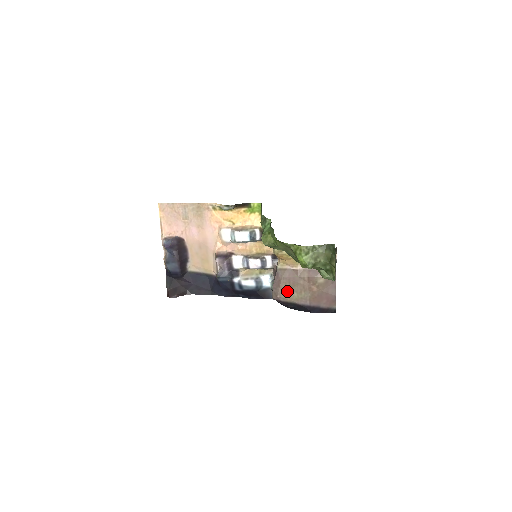
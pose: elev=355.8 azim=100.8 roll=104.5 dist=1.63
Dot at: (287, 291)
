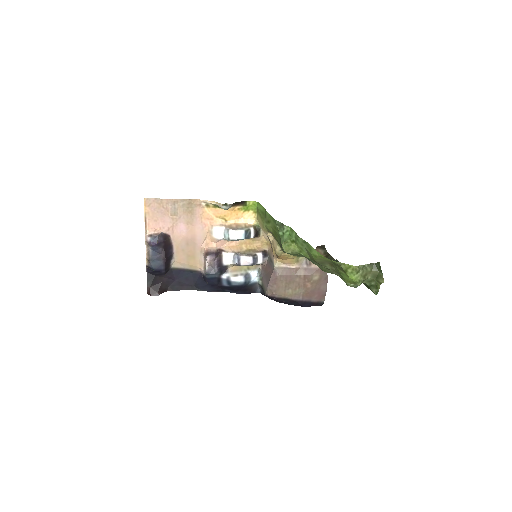
Dot at: (283, 288)
